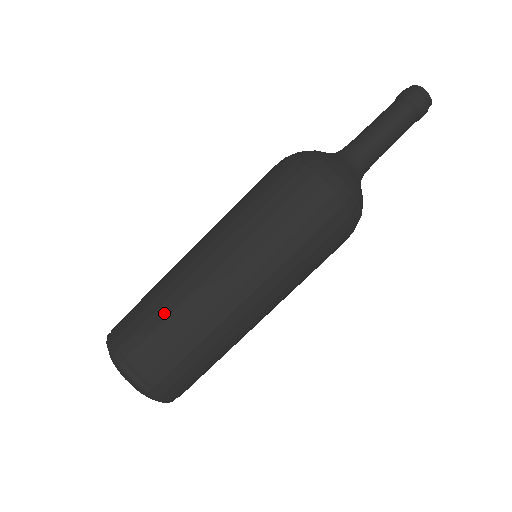
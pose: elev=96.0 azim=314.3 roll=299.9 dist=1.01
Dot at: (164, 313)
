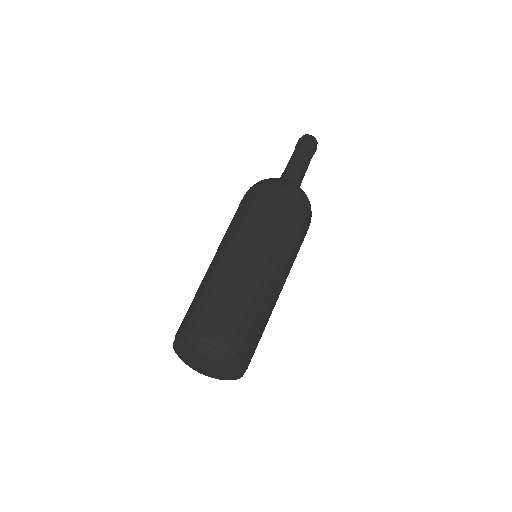
Dot at: (224, 299)
